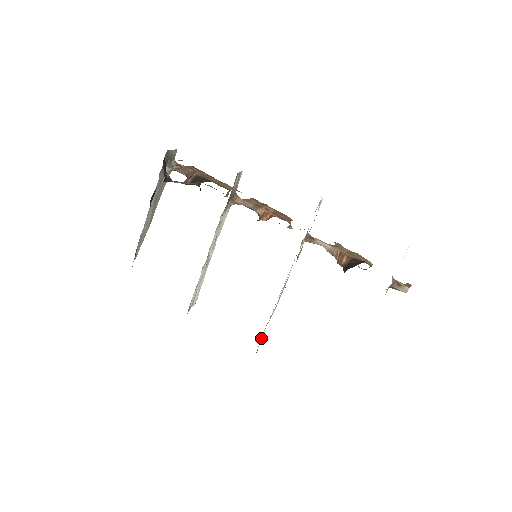
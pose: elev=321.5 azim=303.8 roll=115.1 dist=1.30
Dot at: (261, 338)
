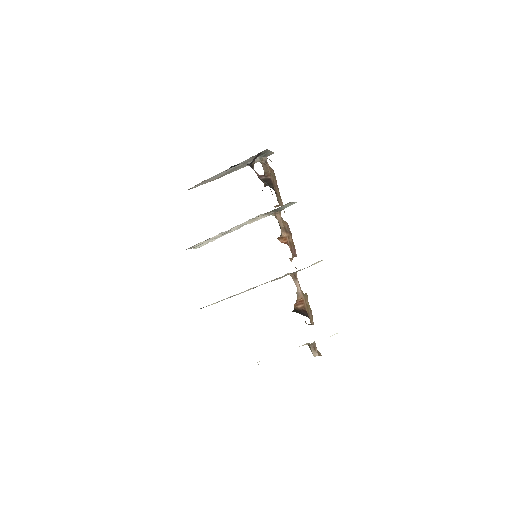
Dot at: (213, 303)
